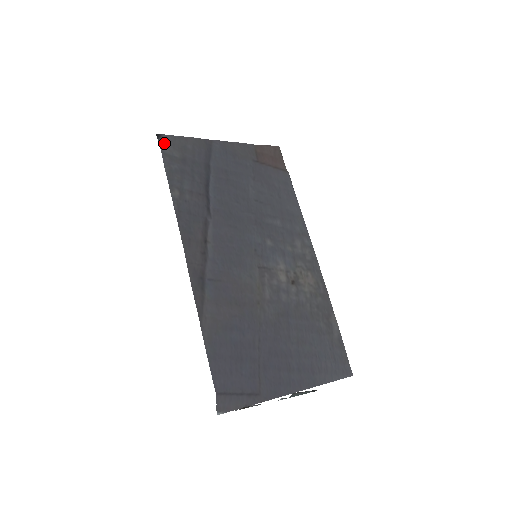
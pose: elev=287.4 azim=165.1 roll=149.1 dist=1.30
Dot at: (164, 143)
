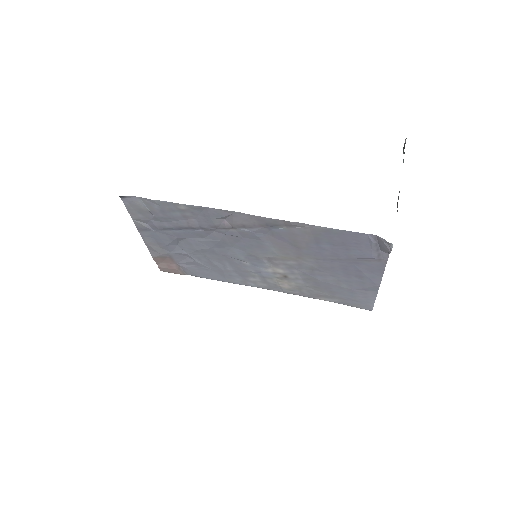
Dot at: (131, 199)
